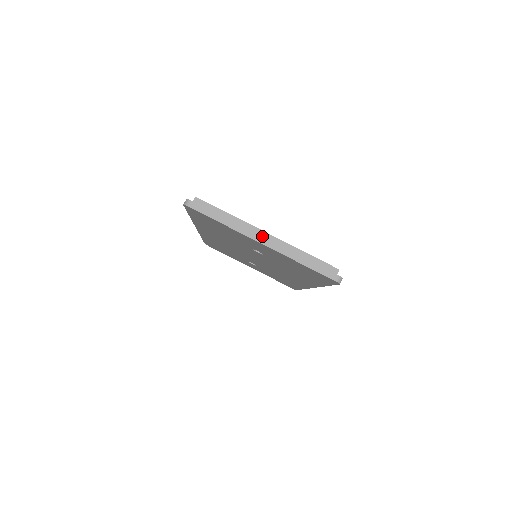
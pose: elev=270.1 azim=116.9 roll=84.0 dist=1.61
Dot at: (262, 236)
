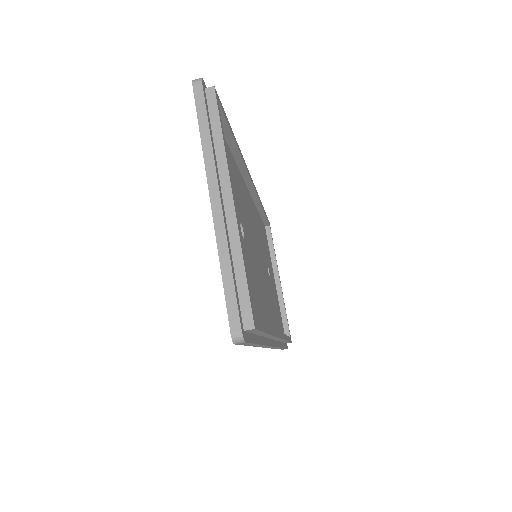
Dot at: (224, 195)
